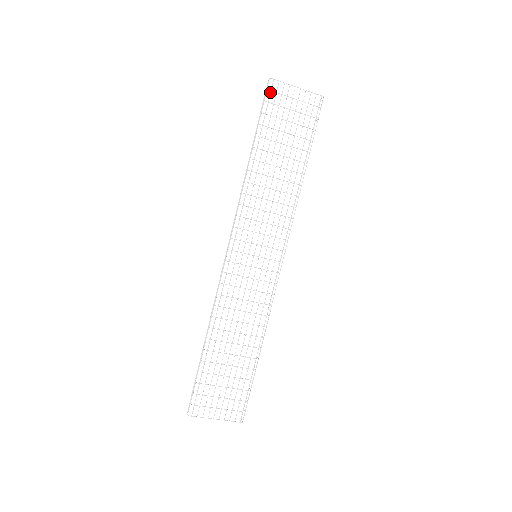
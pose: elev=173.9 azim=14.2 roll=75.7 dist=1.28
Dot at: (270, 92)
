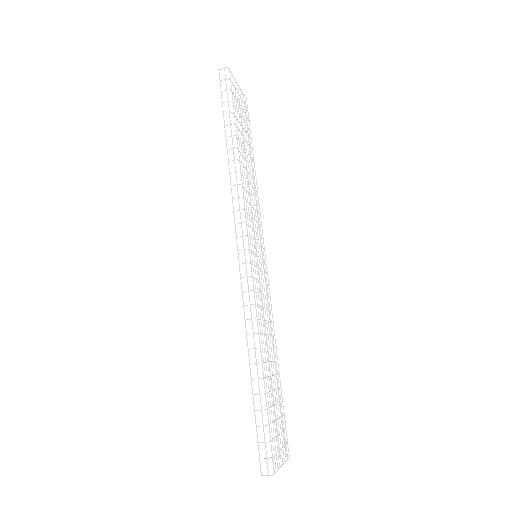
Dot at: occluded
